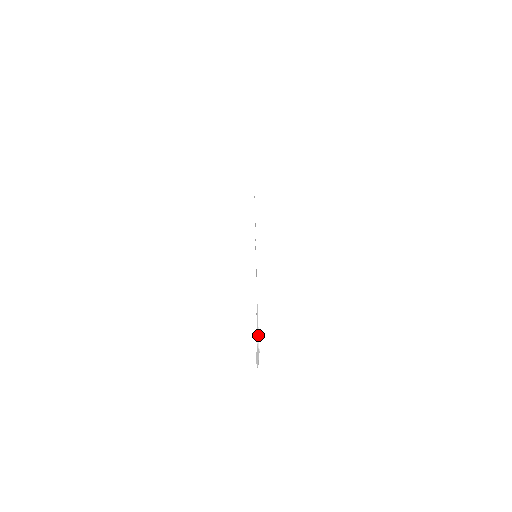
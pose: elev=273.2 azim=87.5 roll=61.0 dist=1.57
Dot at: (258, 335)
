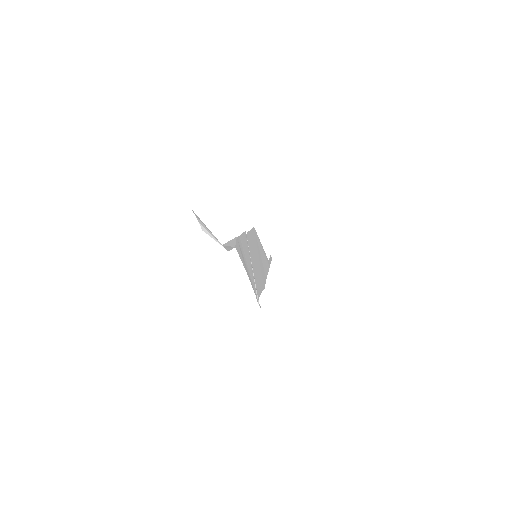
Dot at: (228, 247)
